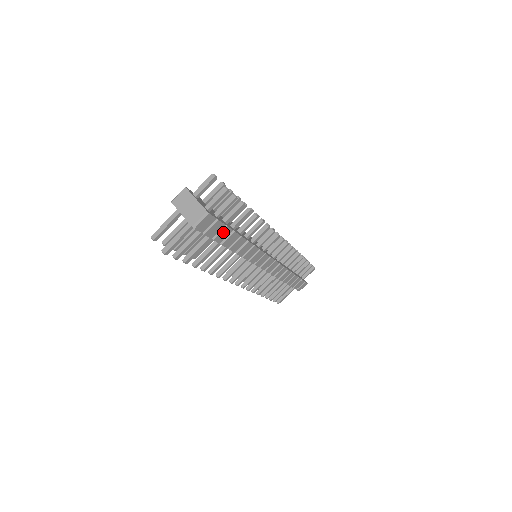
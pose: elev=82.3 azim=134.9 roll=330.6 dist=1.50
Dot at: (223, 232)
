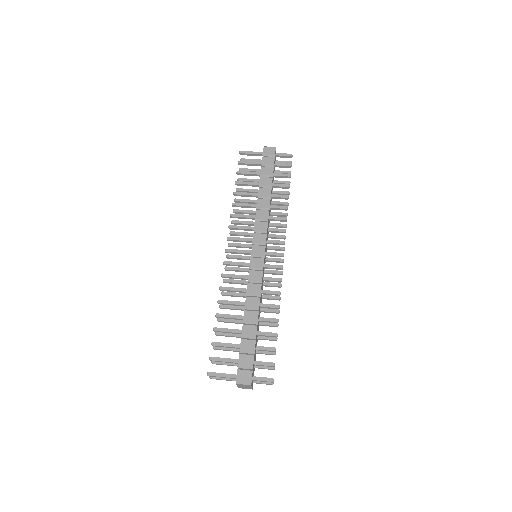
Dot at: (269, 169)
